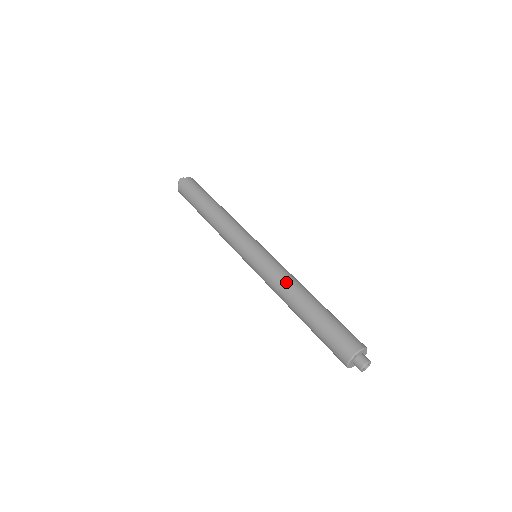
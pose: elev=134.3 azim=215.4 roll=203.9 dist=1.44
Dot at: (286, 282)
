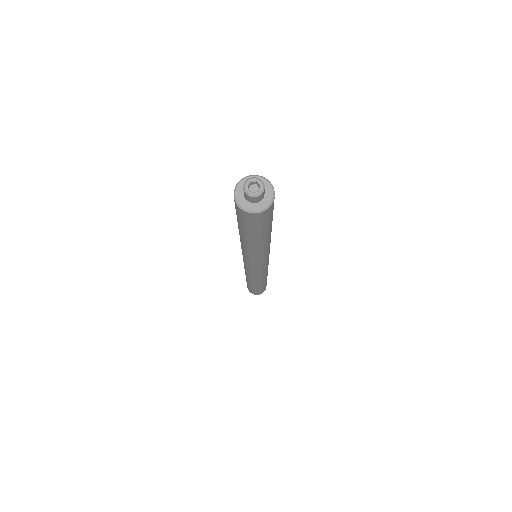
Dot at: occluded
